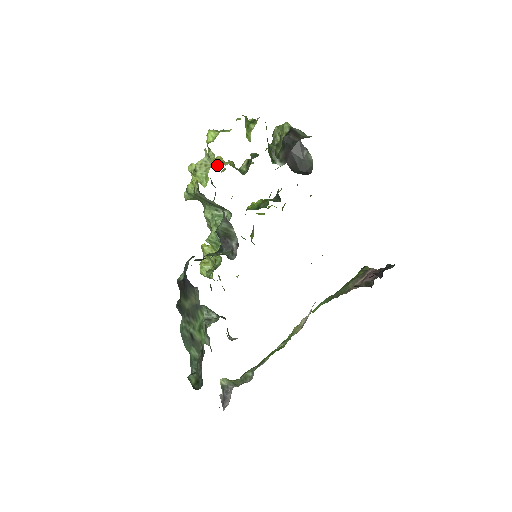
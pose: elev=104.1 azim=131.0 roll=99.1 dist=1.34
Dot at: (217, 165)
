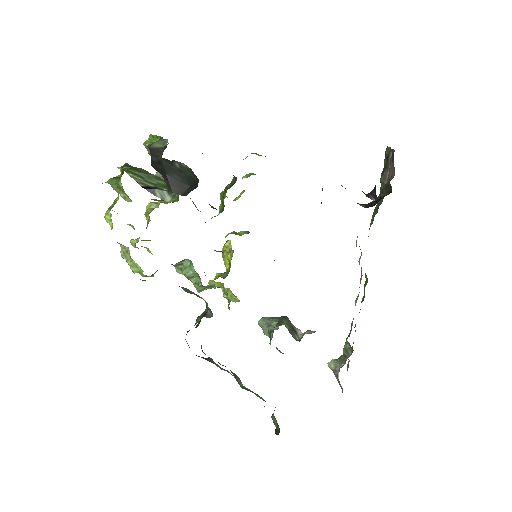
Dot at: (149, 219)
